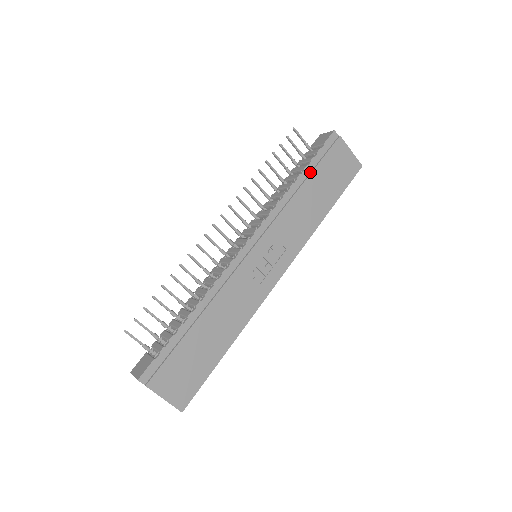
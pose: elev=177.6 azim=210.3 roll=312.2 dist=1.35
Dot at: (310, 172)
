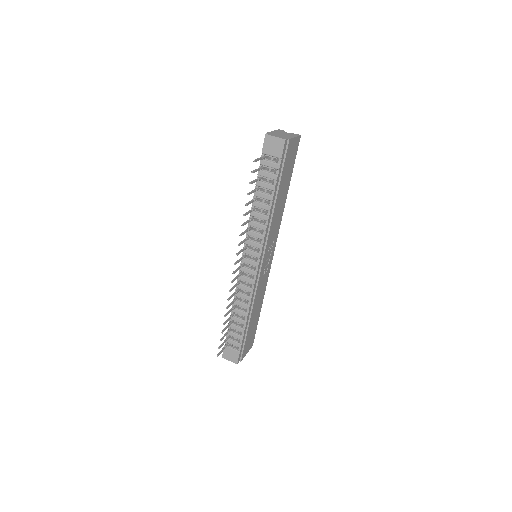
Dot at: (277, 187)
